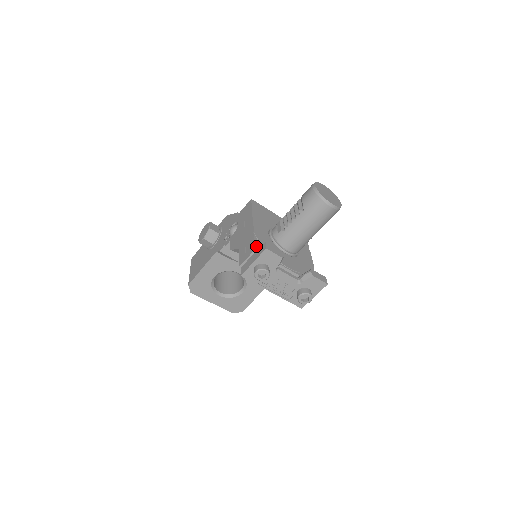
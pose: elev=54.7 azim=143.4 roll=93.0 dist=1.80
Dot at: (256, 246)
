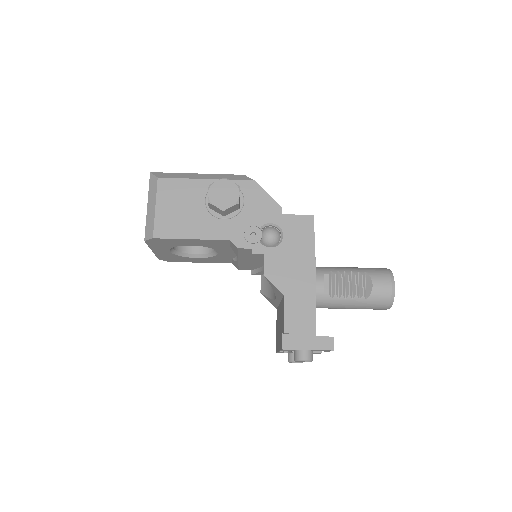
Dot at: (315, 324)
